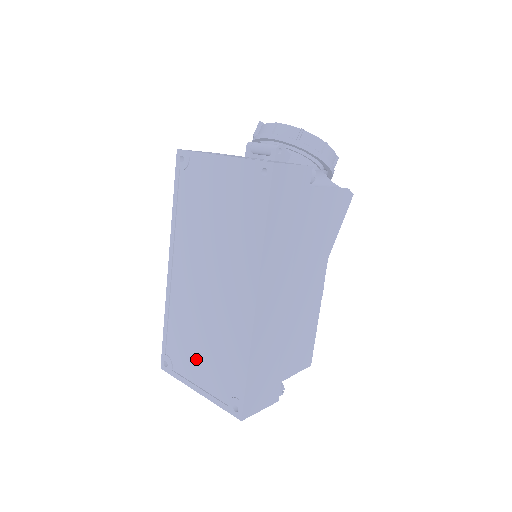
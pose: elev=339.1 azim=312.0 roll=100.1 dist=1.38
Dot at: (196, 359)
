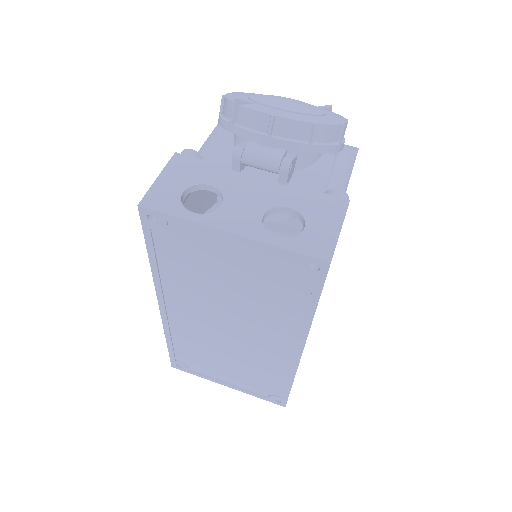
Dot at: (220, 370)
